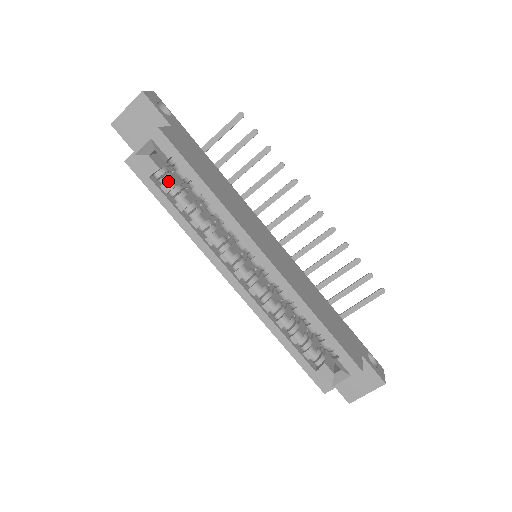
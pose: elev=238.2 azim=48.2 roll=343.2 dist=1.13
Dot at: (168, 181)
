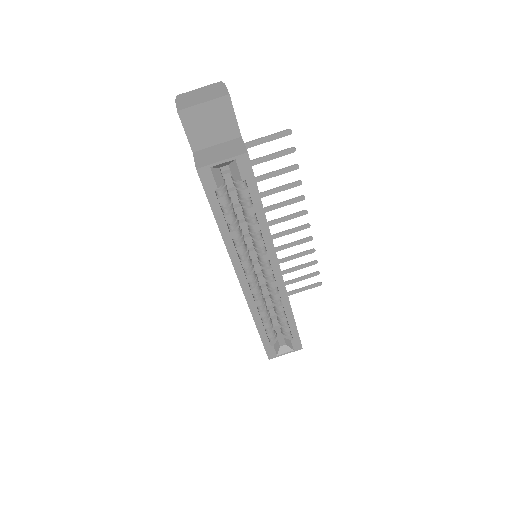
Dot at: (227, 195)
